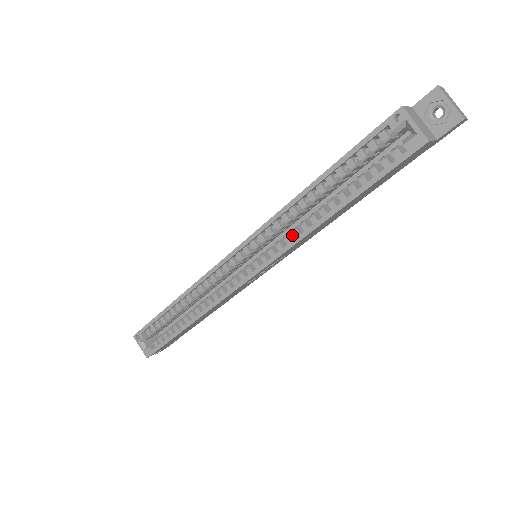
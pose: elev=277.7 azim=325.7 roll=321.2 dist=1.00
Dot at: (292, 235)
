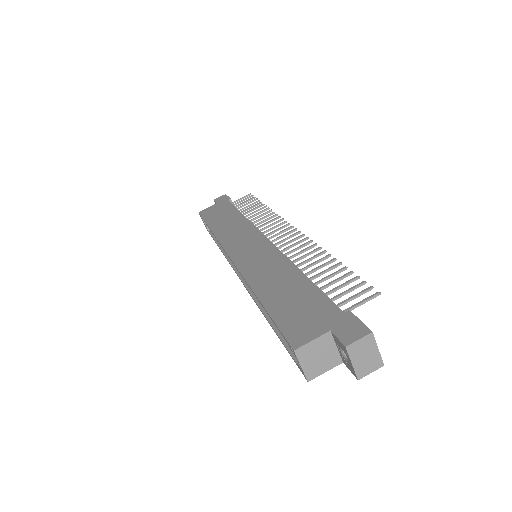
Dot at: occluded
